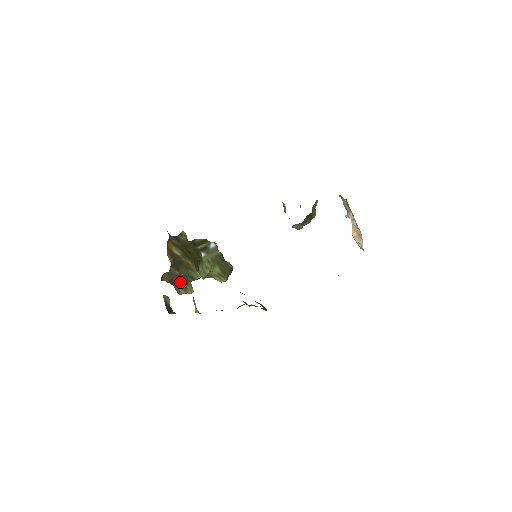
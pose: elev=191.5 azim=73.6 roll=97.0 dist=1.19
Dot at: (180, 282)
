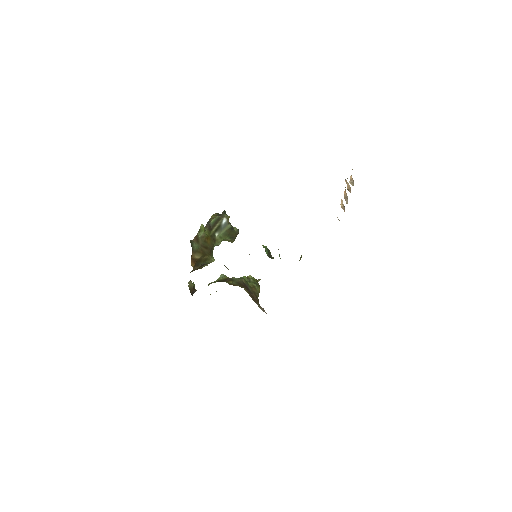
Dot at: (200, 267)
